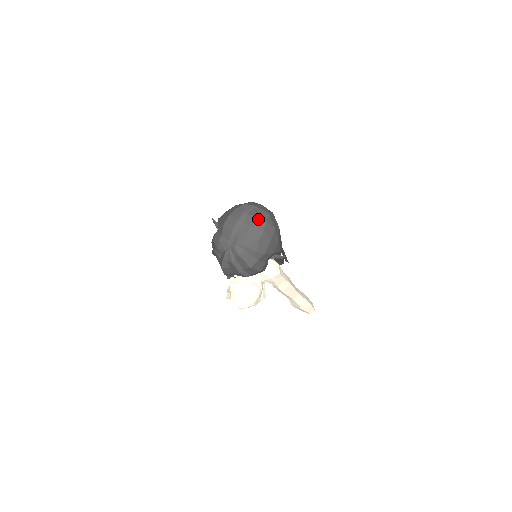
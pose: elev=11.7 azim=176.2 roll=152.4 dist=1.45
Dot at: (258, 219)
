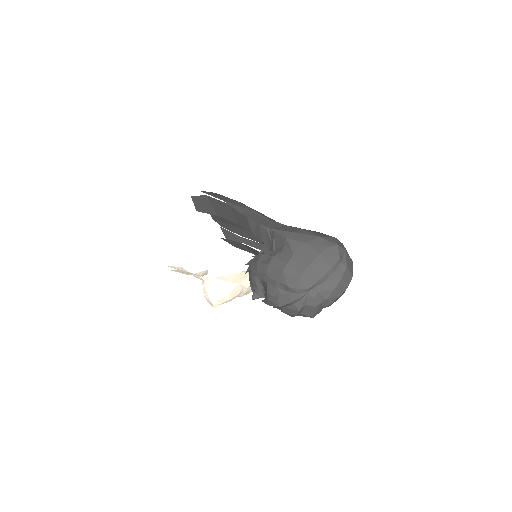
Dot at: (349, 271)
